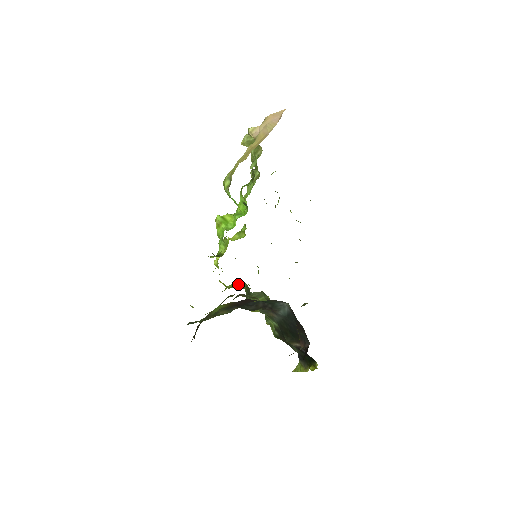
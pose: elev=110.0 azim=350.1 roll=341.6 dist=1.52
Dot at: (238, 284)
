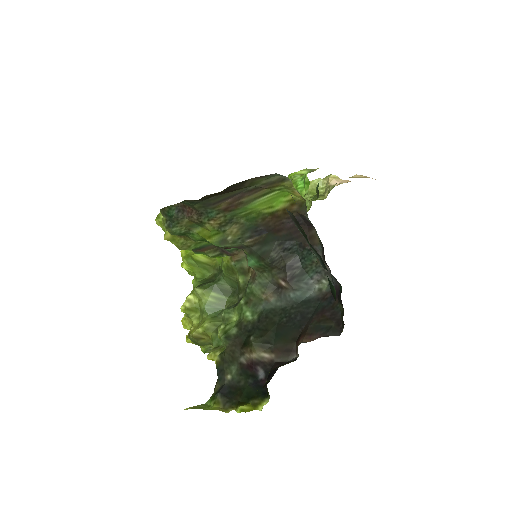
Dot at: (206, 264)
